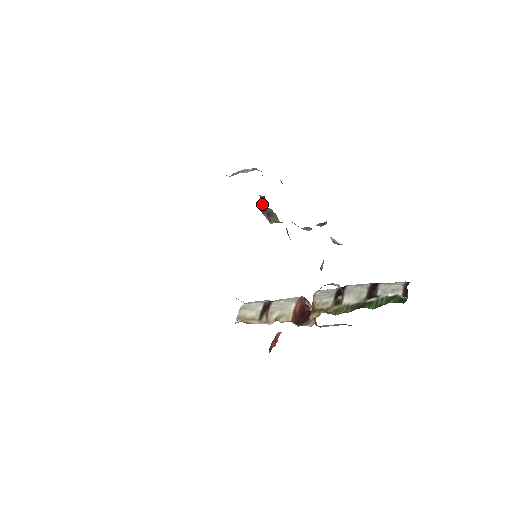
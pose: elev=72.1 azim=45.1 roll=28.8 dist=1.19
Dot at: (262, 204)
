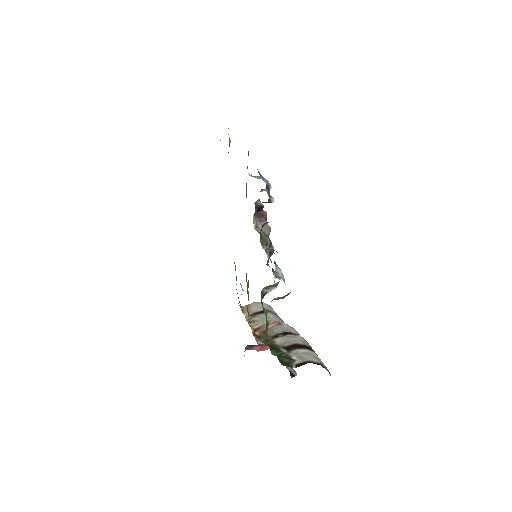
Dot at: (262, 212)
